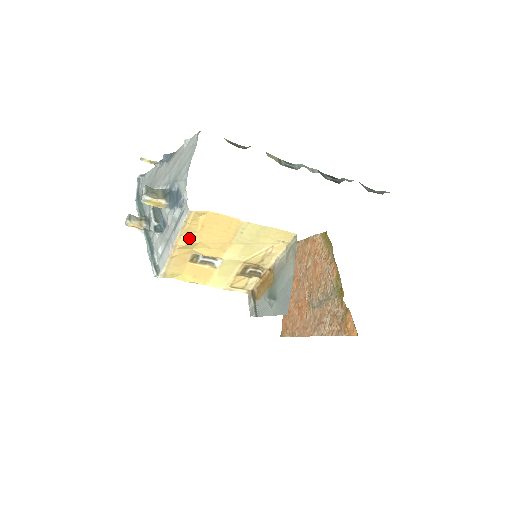
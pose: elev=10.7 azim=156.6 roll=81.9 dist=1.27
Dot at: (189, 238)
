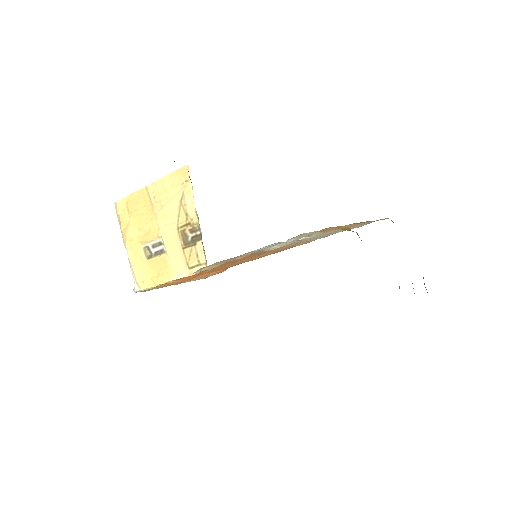
Dot at: (127, 229)
